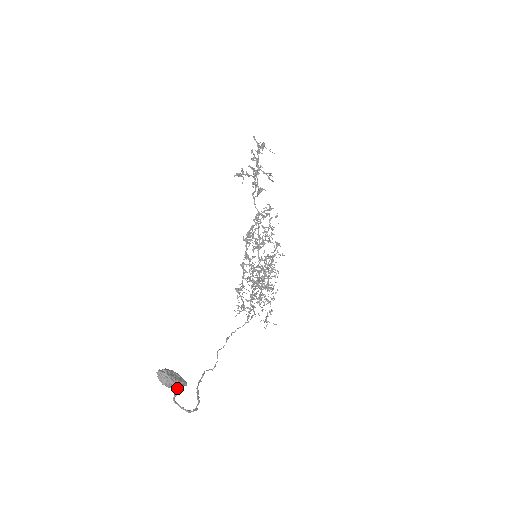
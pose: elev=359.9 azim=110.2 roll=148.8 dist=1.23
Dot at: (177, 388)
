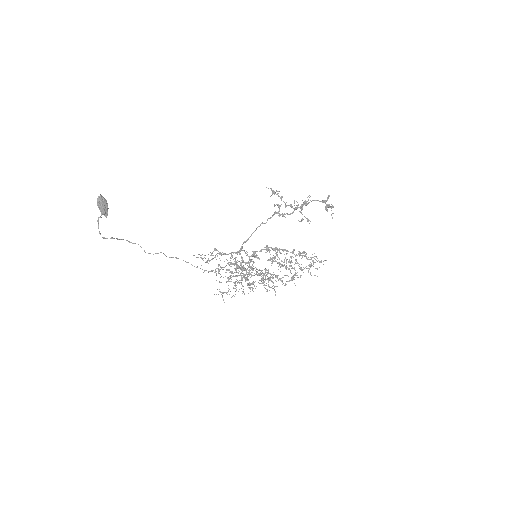
Dot at: (102, 213)
